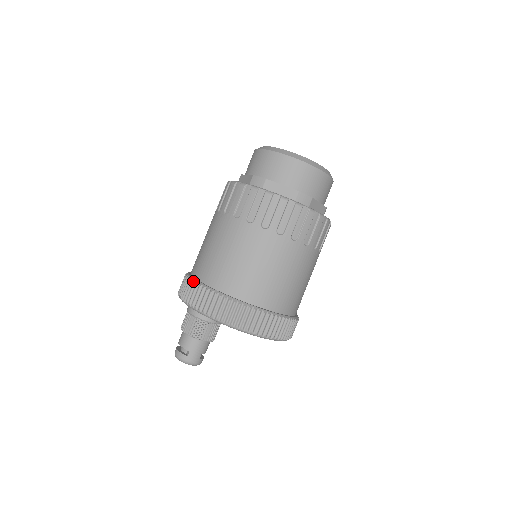
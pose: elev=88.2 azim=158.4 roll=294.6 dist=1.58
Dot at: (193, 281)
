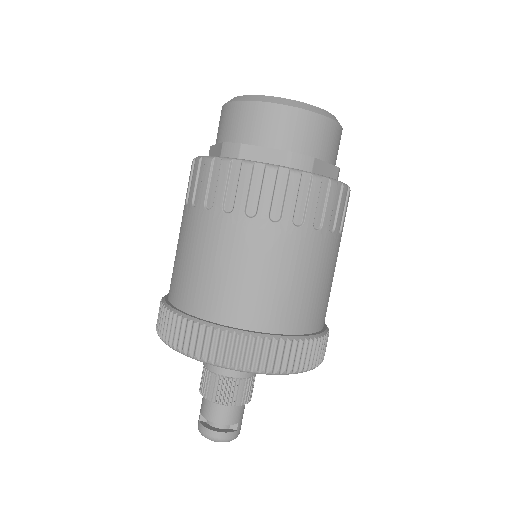
Dot at: (249, 336)
